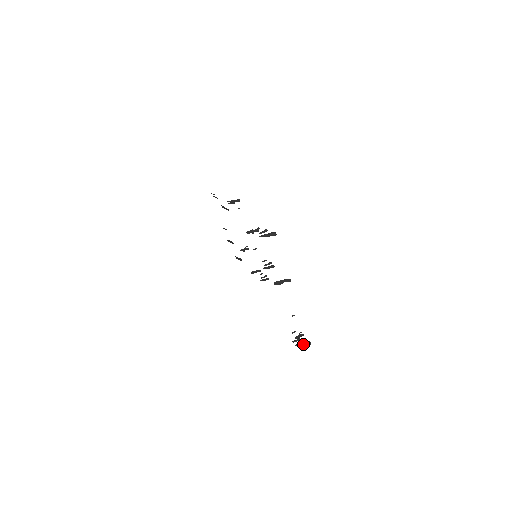
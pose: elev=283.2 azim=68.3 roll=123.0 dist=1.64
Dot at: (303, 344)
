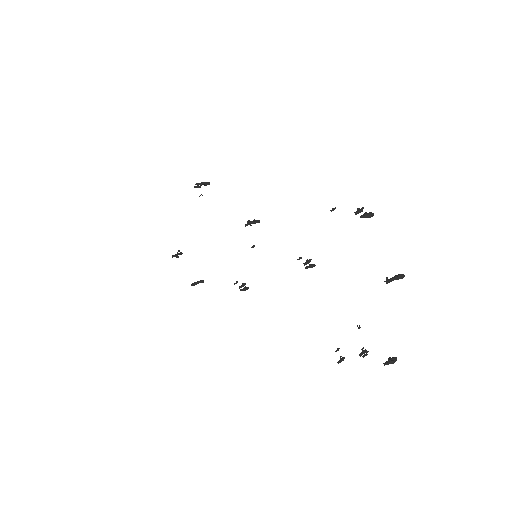
Dot at: (394, 361)
